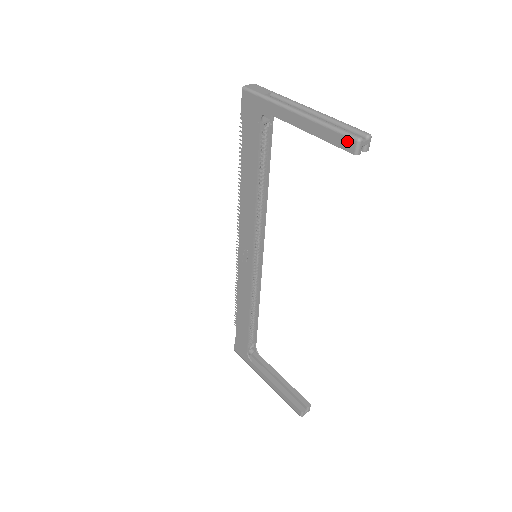
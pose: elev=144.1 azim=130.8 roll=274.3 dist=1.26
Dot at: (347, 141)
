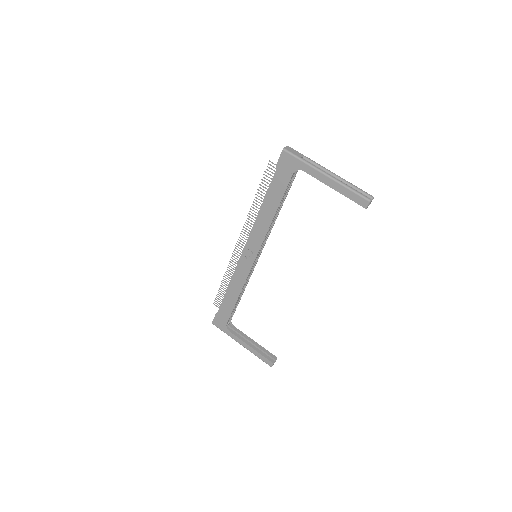
Dot at: (362, 200)
